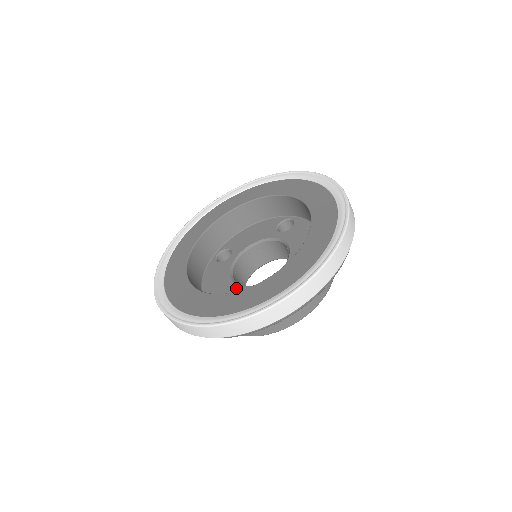
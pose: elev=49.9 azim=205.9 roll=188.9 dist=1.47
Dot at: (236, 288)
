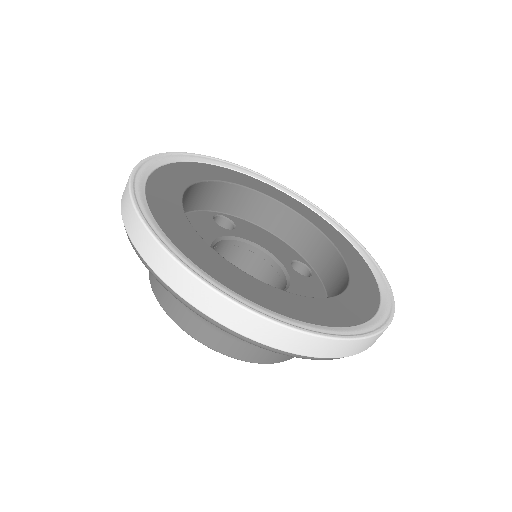
Dot at: occluded
